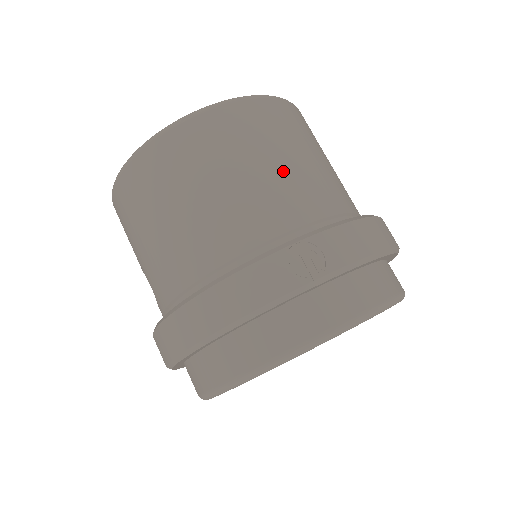
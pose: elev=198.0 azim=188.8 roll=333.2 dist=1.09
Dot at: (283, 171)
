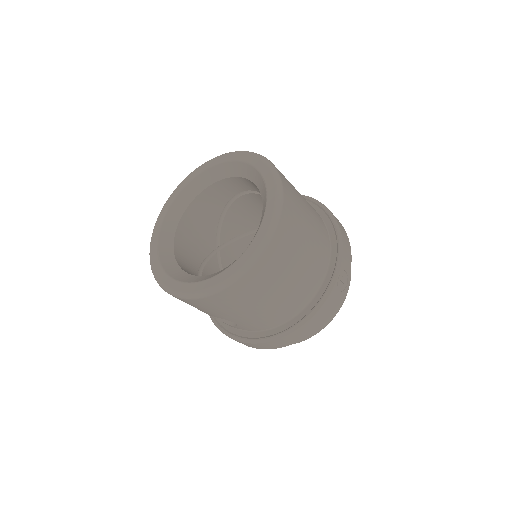
Dot at: (311, 237)
